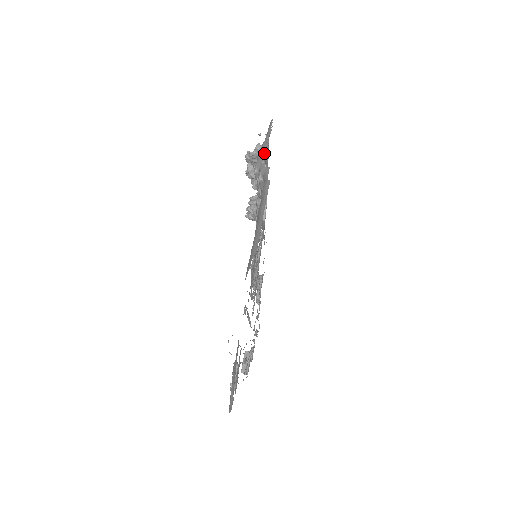
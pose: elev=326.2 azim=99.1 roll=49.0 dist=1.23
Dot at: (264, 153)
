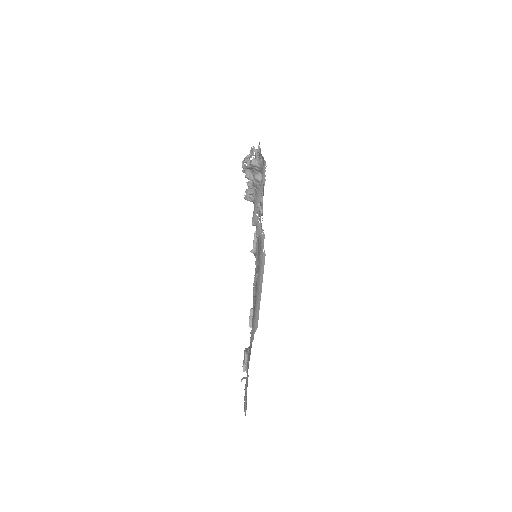
Dot at: (259, 168)
